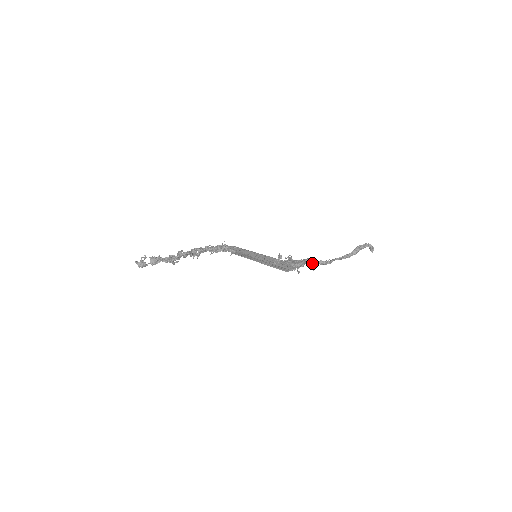
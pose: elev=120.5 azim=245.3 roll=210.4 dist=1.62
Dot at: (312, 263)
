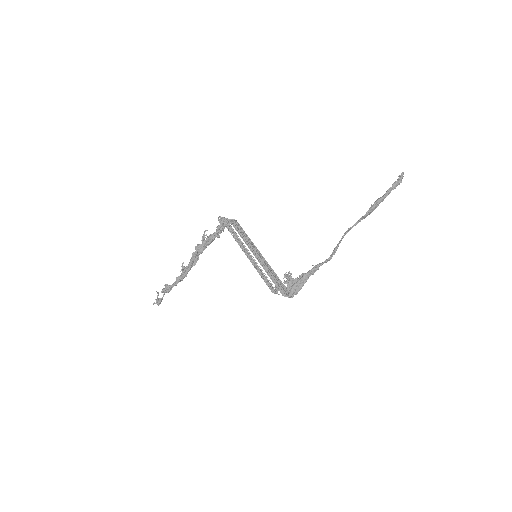
Dot at: (314, 272)
